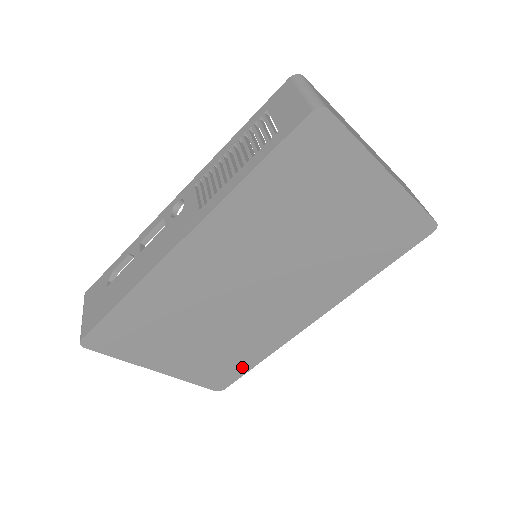
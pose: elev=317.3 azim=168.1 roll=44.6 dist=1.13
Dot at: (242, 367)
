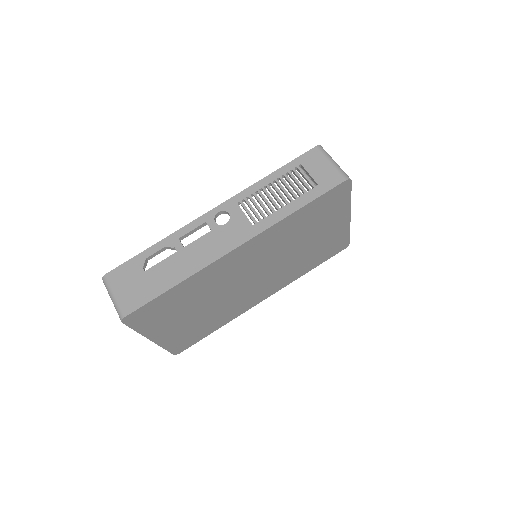
Dot at: (203, 335)
